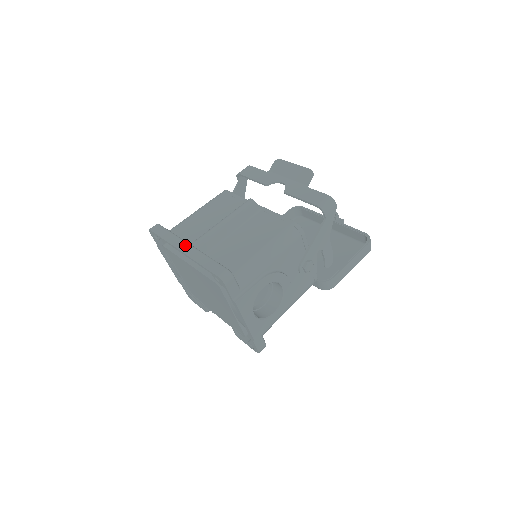
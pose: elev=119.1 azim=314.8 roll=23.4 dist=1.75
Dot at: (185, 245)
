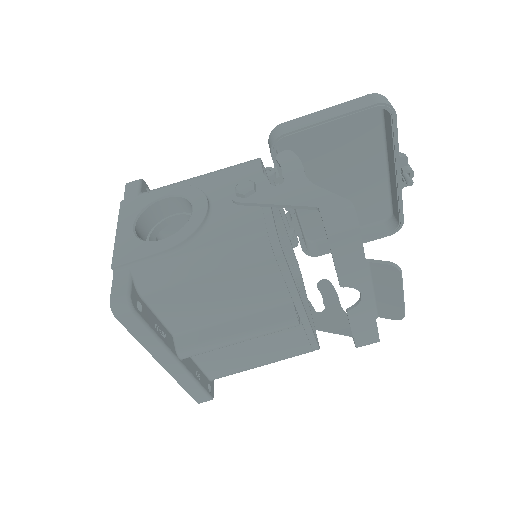
Dot at: (171, 363)
